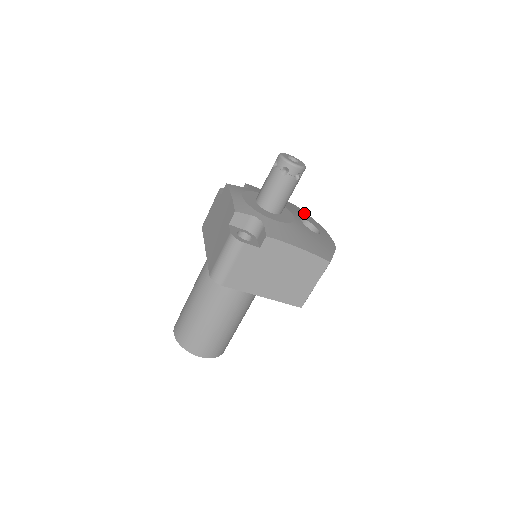
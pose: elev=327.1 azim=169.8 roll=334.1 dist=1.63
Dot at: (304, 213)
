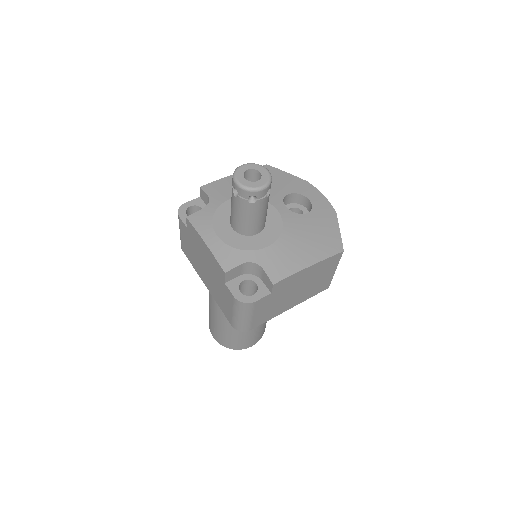
Dot at: (278, 175)
